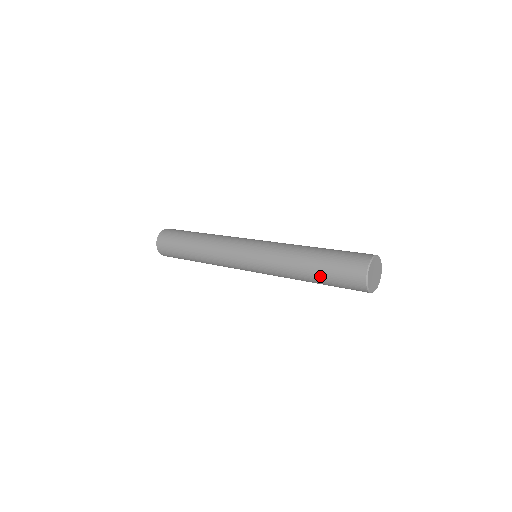
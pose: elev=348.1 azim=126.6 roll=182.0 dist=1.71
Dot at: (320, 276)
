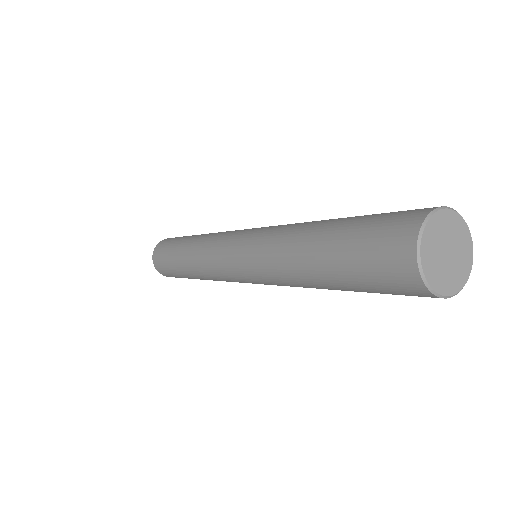
Dot at: (332, 270)
